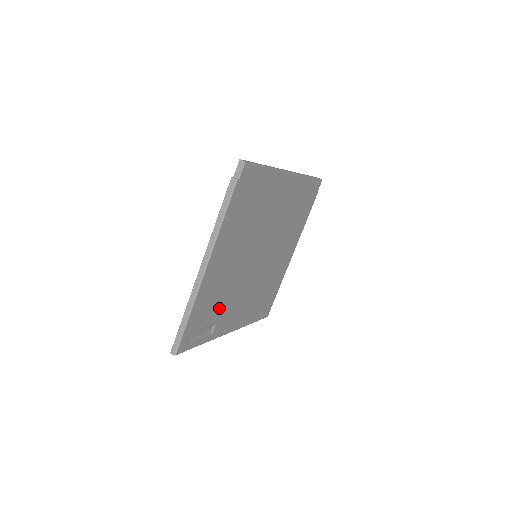
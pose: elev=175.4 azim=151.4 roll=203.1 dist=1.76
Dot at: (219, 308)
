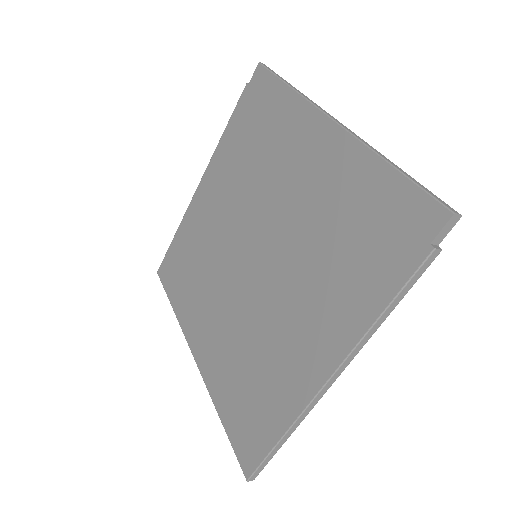
Dot at: occluded
